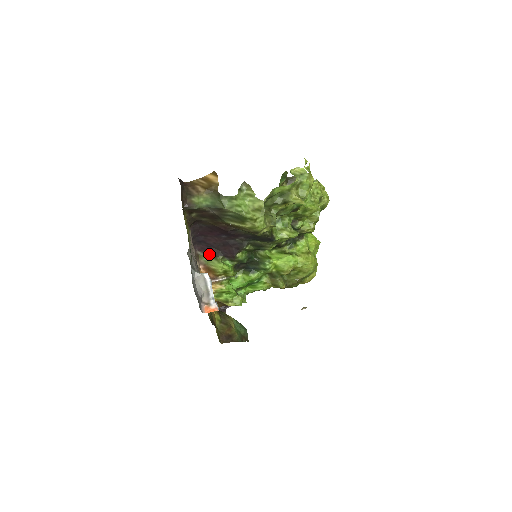
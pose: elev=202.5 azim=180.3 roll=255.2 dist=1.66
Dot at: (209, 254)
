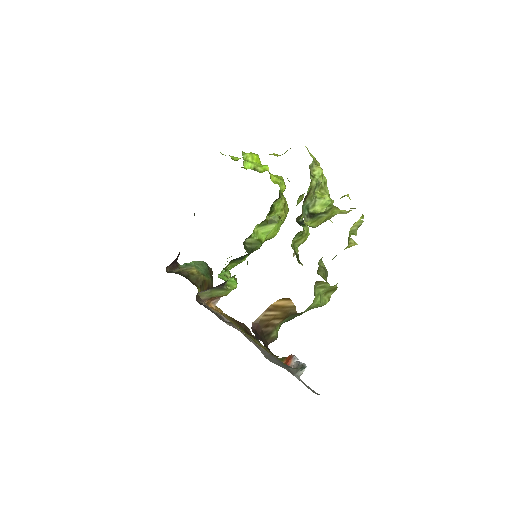
Dot at: (211, 289)
